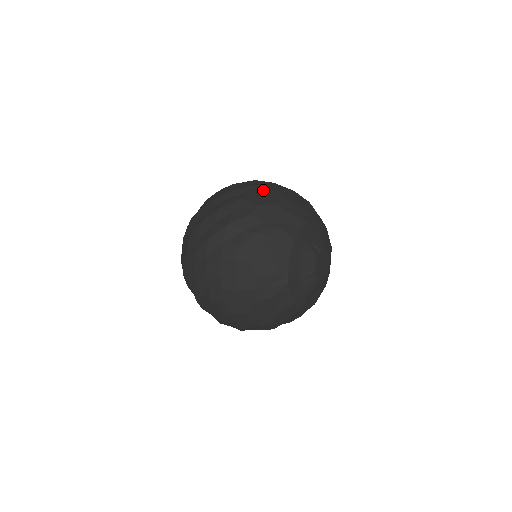
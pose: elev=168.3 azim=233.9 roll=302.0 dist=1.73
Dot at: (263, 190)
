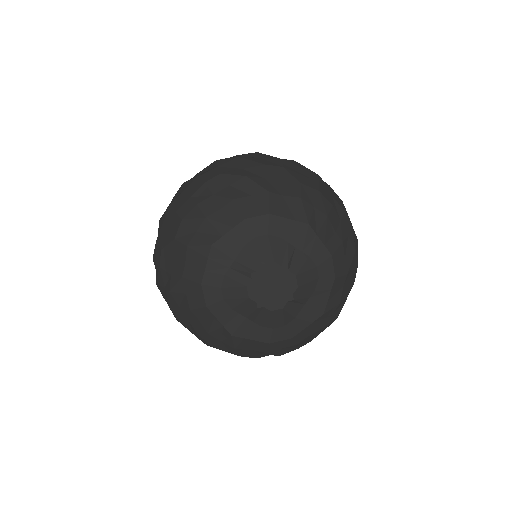
Dot at: (313, 176)
